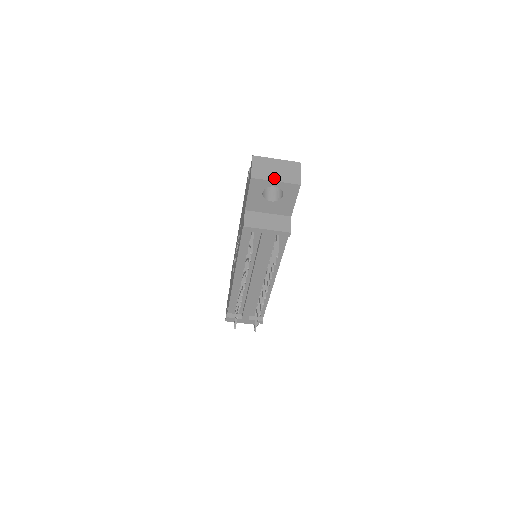
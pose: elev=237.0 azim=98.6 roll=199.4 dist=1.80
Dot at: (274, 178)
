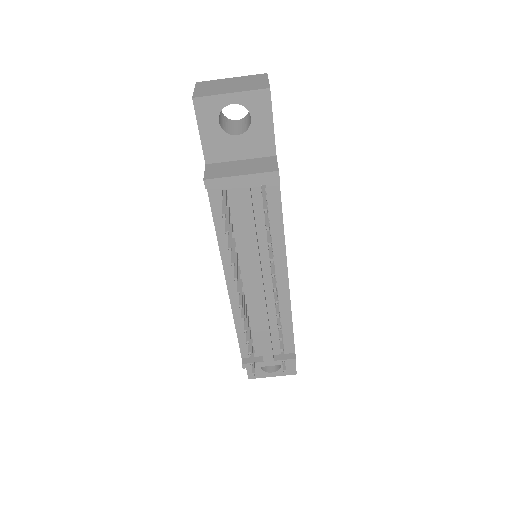
Dot at: (228, 91)
